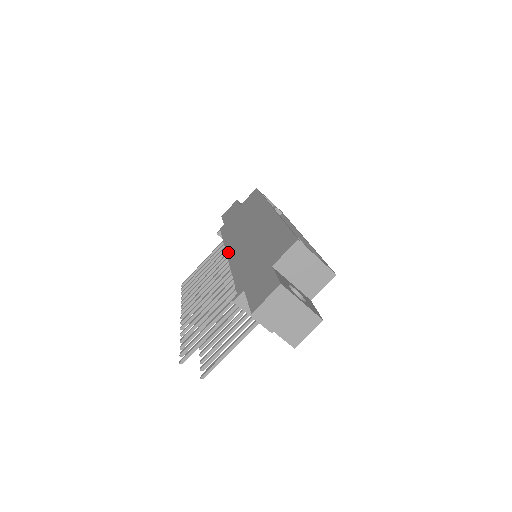
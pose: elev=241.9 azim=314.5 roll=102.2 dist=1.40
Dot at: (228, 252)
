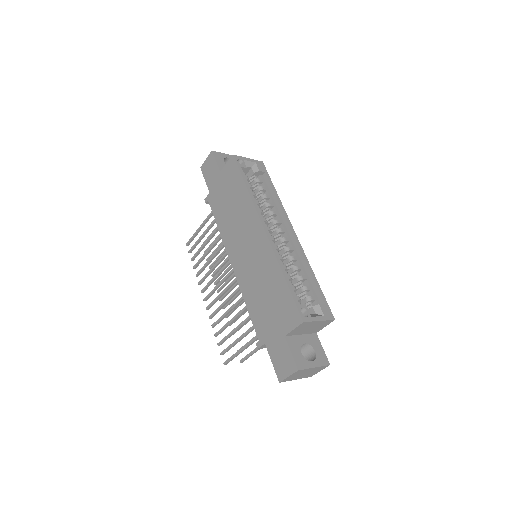
Dot at: (231, 260)
